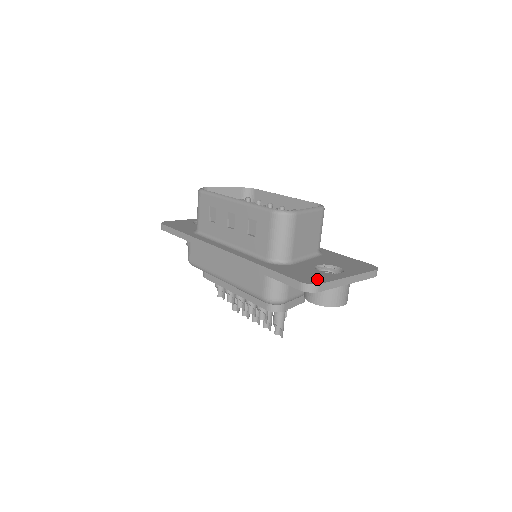
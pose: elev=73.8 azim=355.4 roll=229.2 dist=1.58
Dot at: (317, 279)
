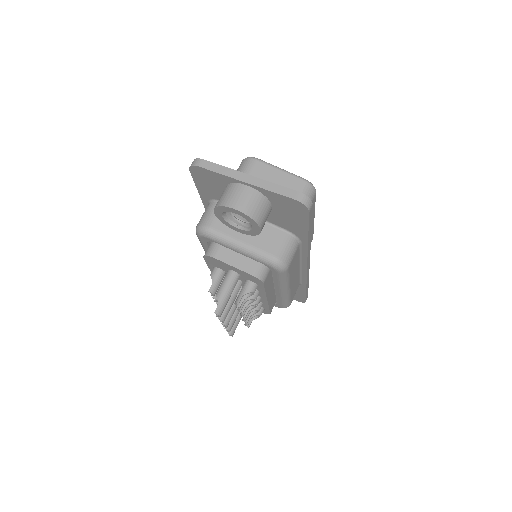
Dot at: occluded
